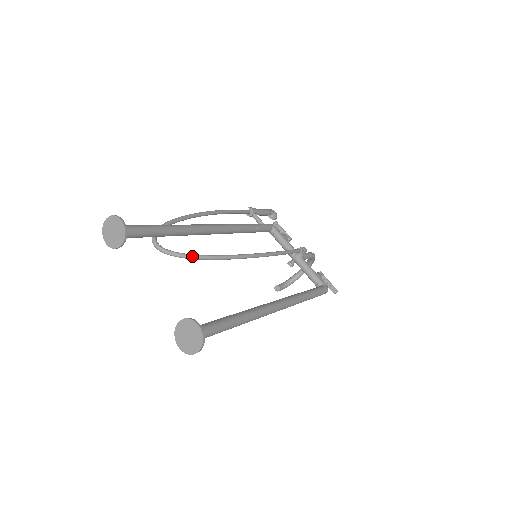
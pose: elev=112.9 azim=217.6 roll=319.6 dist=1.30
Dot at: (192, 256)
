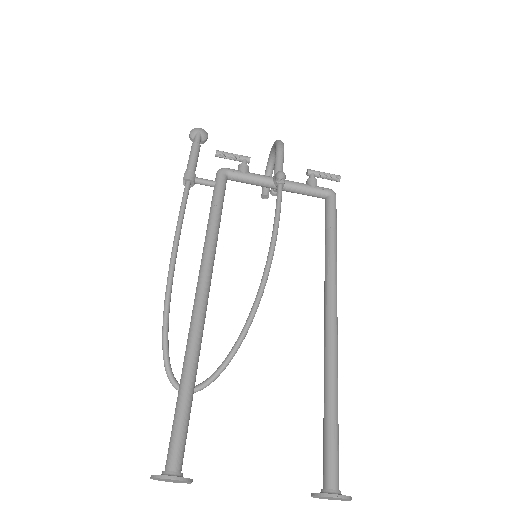
Dot at: (226, 365)
